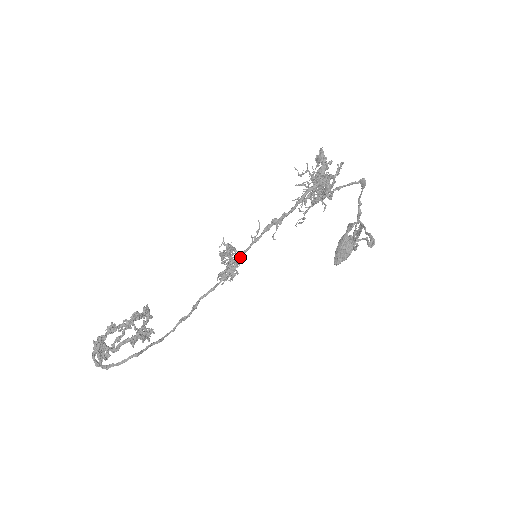
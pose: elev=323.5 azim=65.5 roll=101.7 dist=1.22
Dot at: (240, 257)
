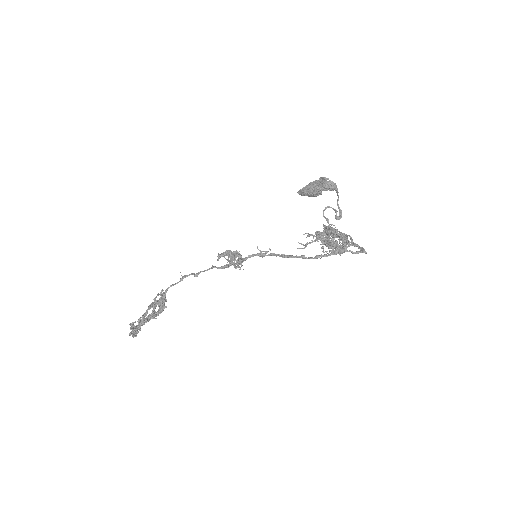
Dot at: (244, 260)
